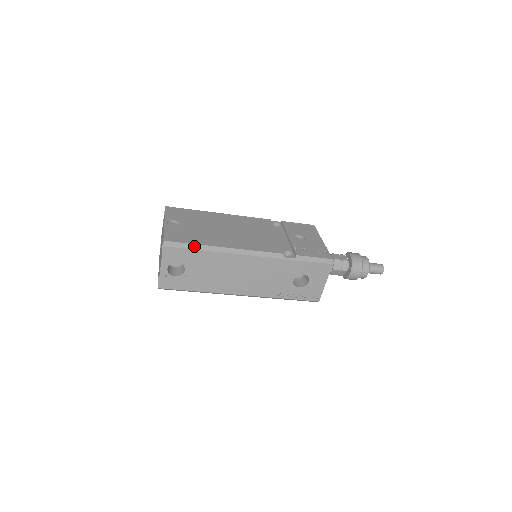
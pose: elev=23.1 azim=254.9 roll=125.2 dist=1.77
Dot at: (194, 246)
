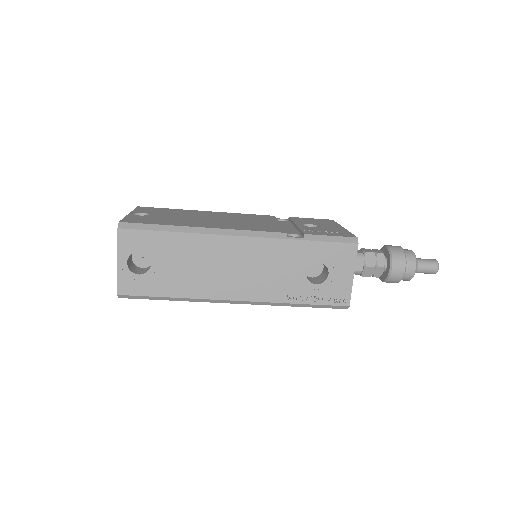
Dot at: (160, 227)
